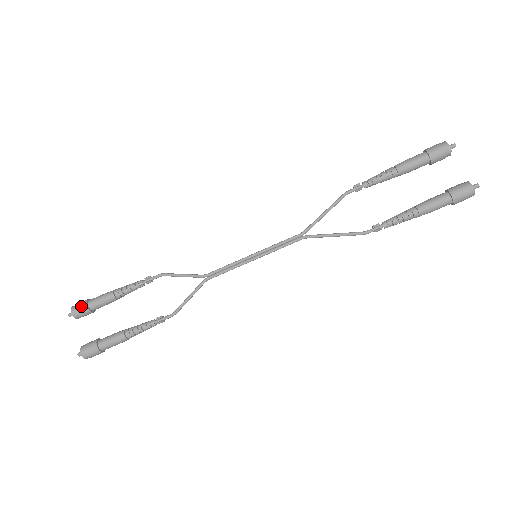
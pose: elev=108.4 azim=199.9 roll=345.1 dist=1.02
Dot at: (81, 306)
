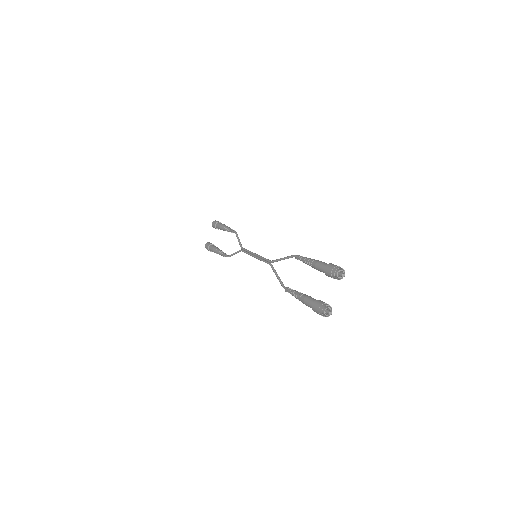
Dot at: (214, 223)
